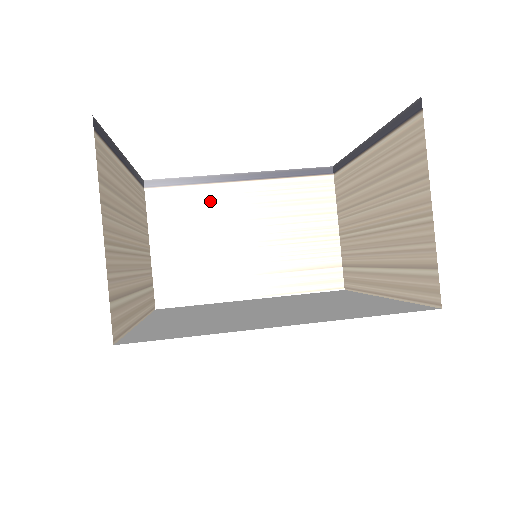
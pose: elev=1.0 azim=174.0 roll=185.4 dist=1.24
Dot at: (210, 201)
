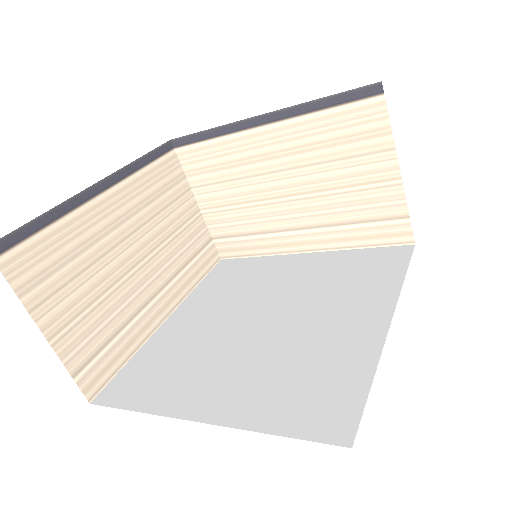
Dot at: (238, 153)
